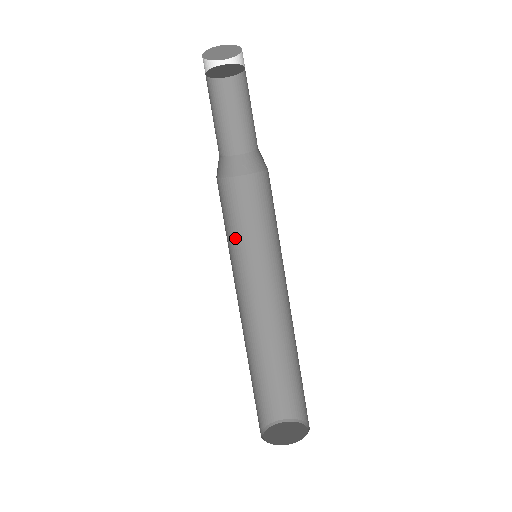
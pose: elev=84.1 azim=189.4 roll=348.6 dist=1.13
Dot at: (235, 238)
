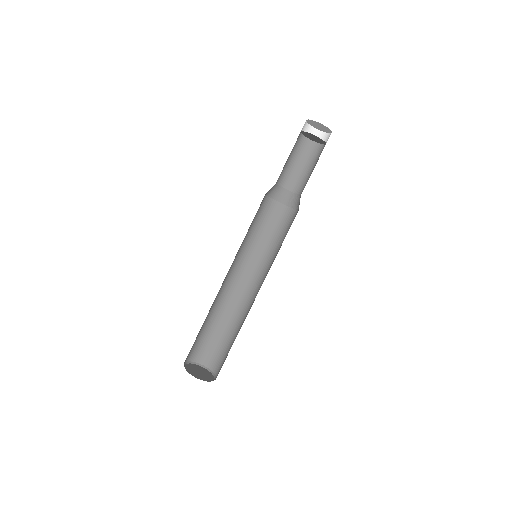
Dot at: (255, 239)
